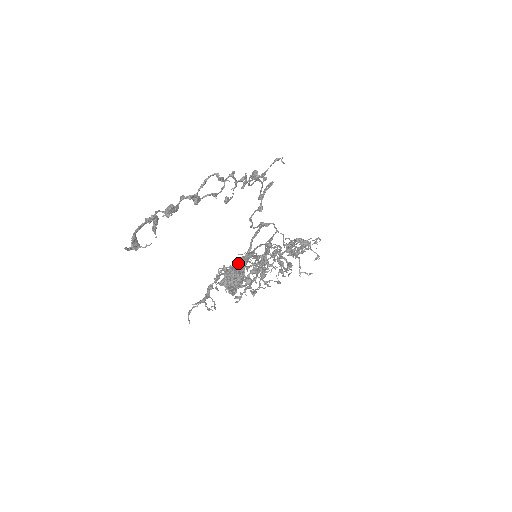
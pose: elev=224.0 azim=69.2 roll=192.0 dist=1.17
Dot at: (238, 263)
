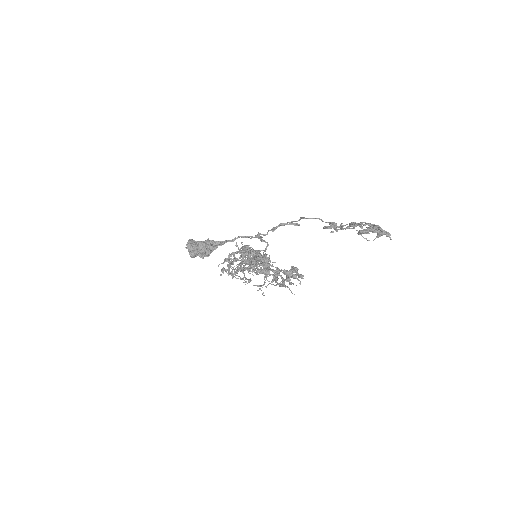
Dot at: (253, 252)
